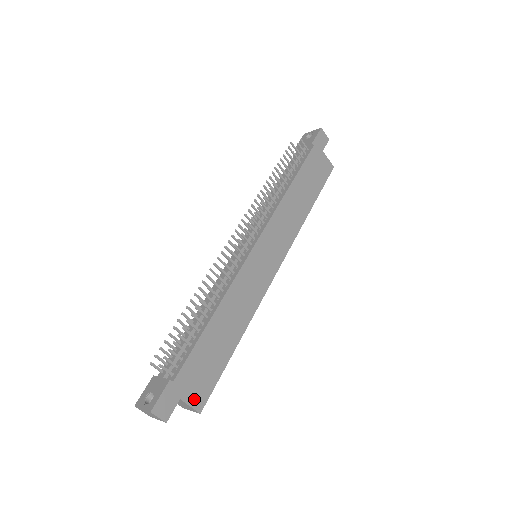
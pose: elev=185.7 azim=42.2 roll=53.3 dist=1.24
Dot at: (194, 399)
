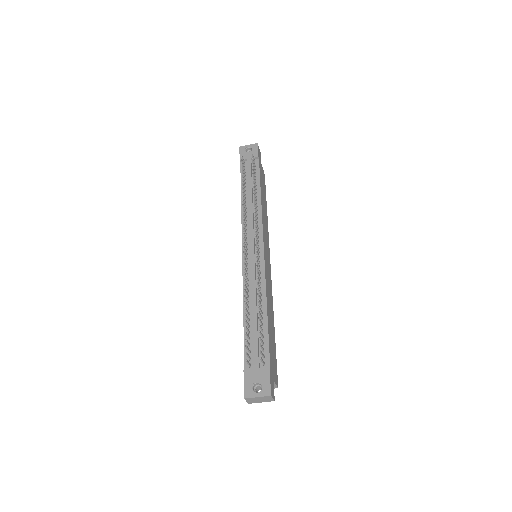
Dot at: (275, 378)
